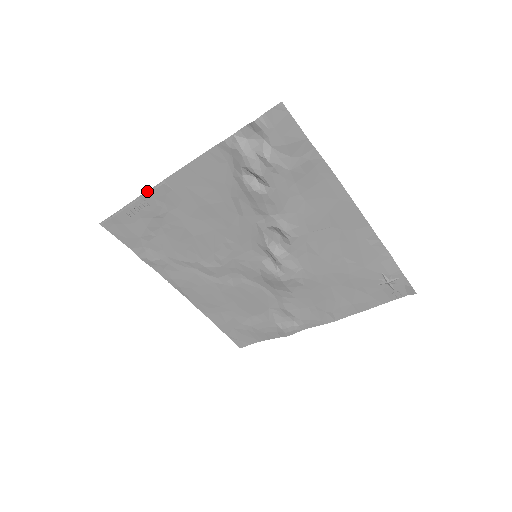
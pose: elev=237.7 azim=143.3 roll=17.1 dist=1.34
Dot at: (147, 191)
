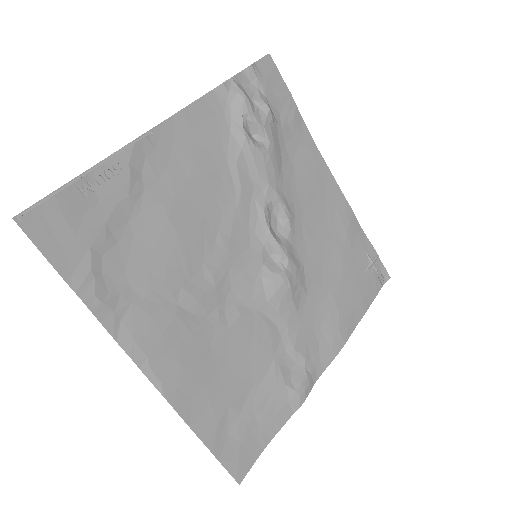
Dot at: (118, 150)
